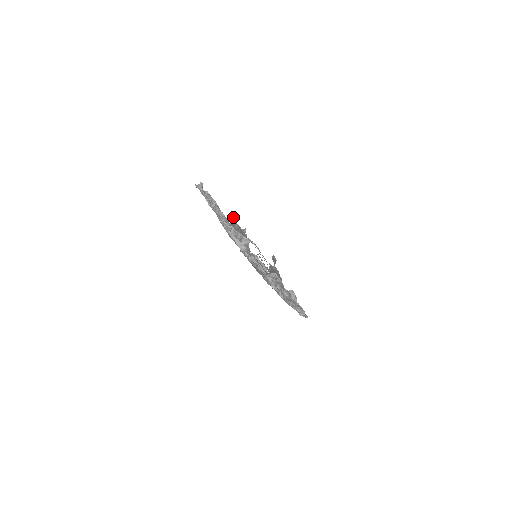
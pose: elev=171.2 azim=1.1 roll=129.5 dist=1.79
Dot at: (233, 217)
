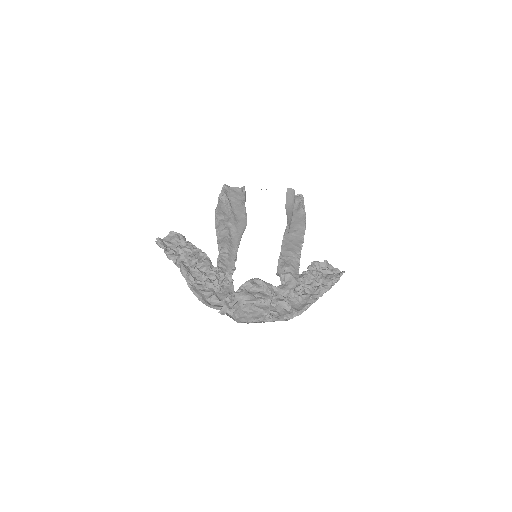
Dot at: (224, 185)
